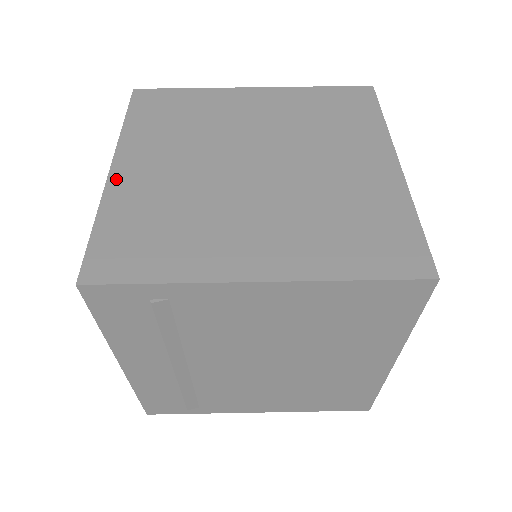
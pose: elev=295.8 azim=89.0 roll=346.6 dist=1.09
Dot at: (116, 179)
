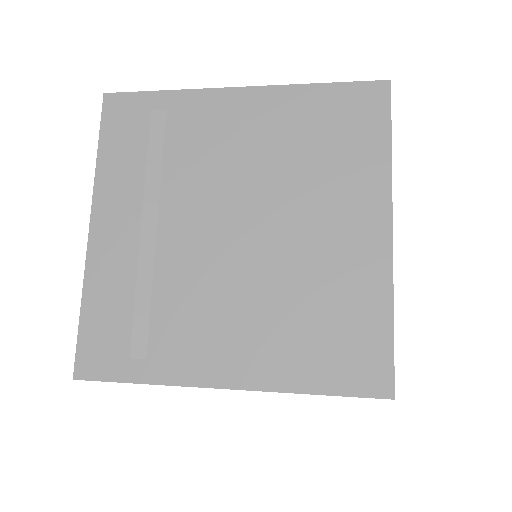
Dot at: occluded
